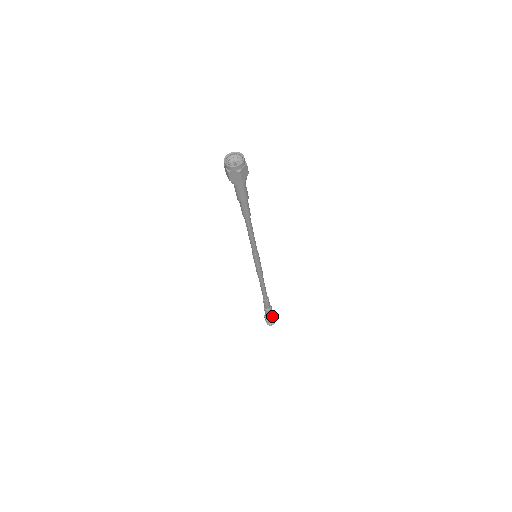
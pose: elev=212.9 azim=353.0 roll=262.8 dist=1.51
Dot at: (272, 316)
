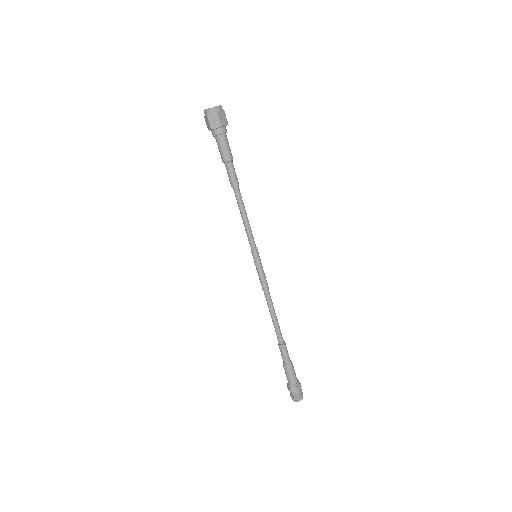
Dot at: (296, 381)
